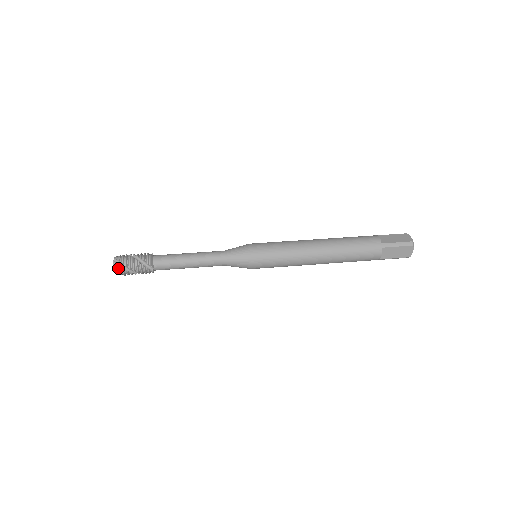
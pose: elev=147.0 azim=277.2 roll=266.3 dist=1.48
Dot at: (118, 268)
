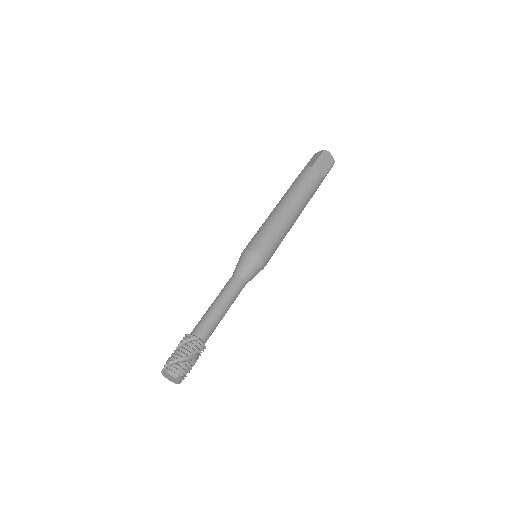
Dot at: occluded
